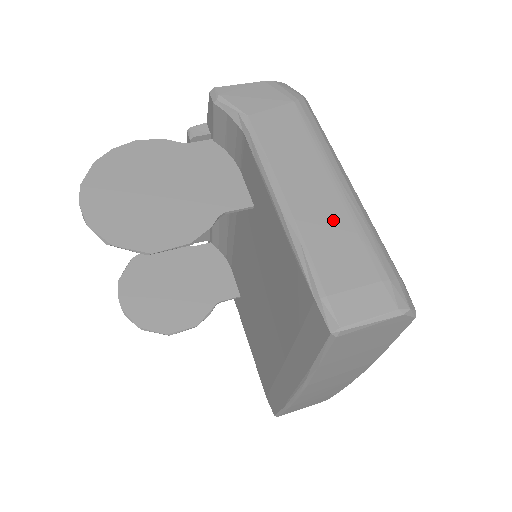
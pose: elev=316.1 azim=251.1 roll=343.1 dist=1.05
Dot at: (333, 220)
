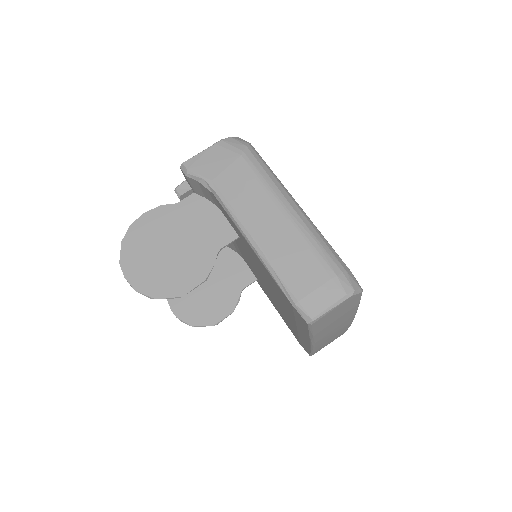
Dot at: (290, 244)
